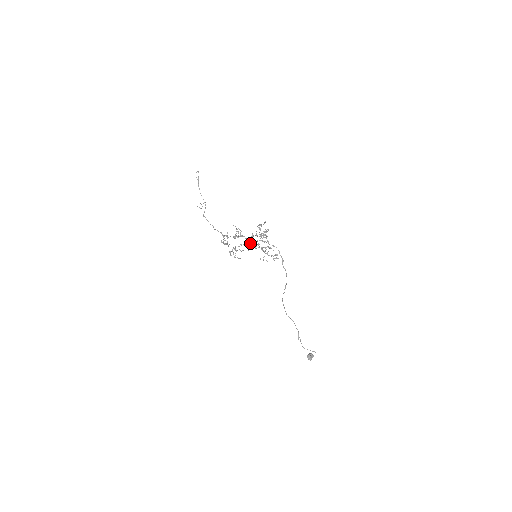
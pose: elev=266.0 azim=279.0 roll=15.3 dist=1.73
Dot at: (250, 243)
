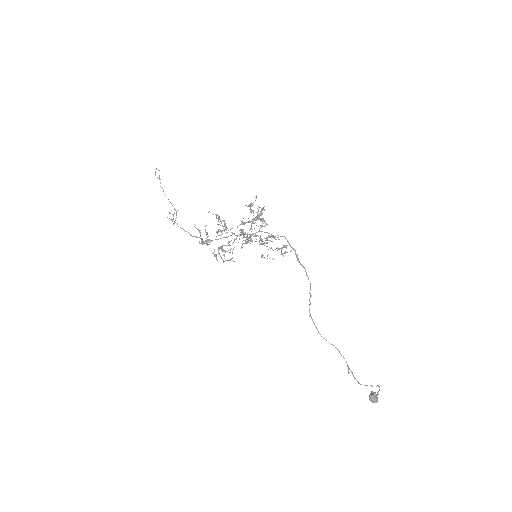
Dot at: (241, 234)
